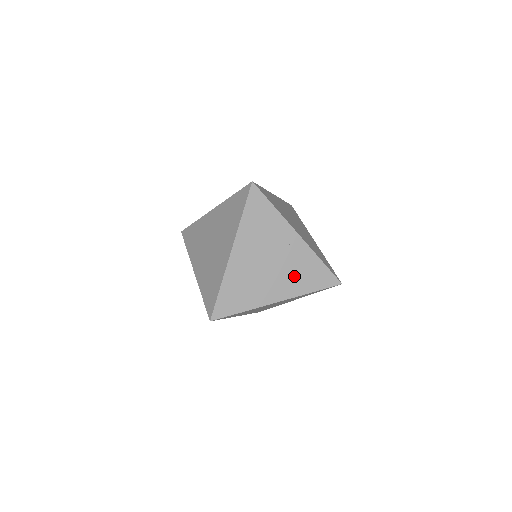
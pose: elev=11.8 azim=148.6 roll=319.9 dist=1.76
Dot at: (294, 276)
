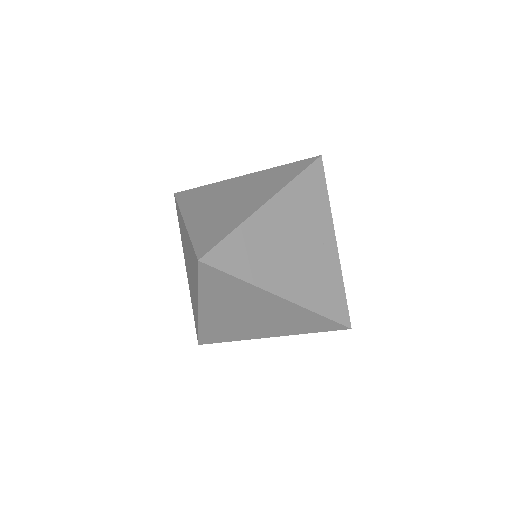
Dot at: (312, 281)
